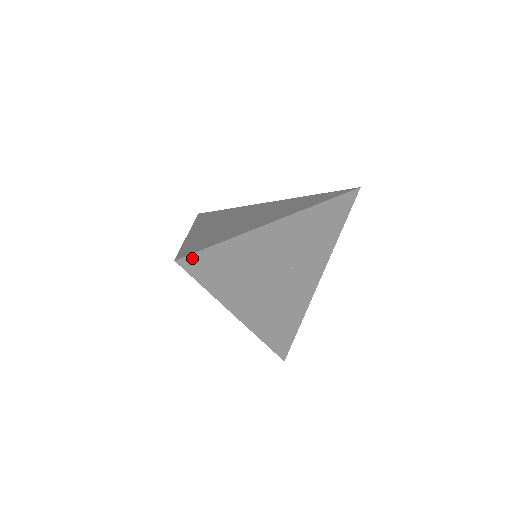
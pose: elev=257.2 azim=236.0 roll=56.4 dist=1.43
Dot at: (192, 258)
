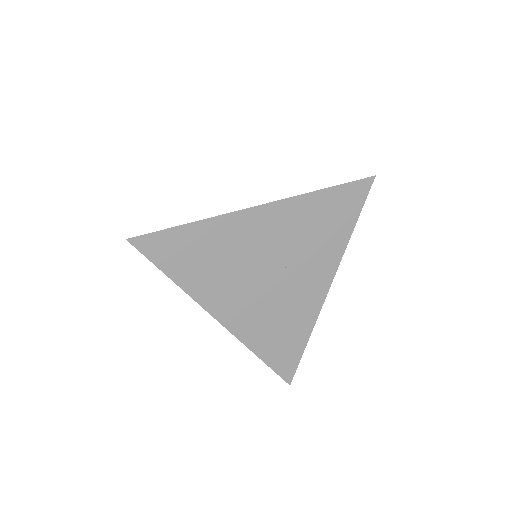
Dot at: (148, 239)
